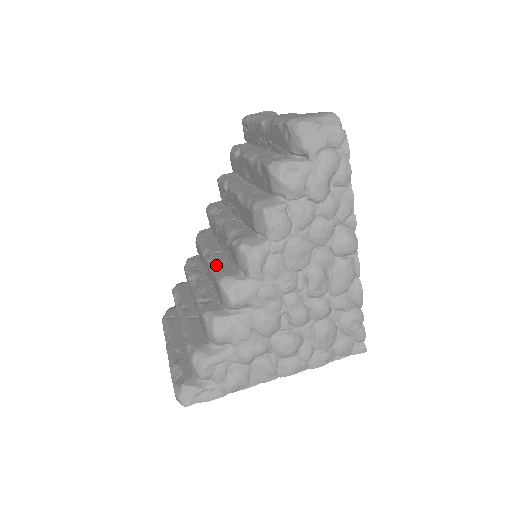
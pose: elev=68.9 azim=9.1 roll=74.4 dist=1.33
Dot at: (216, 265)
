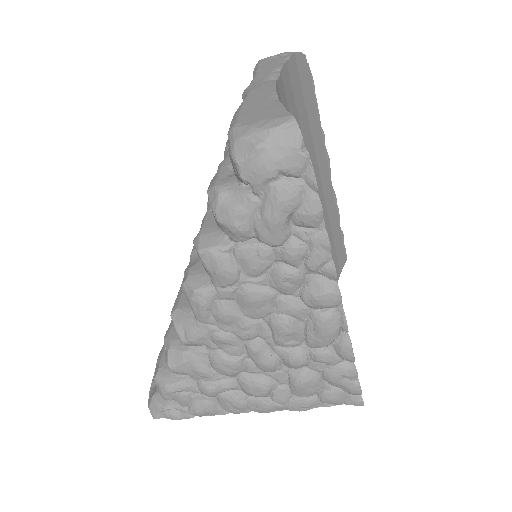
Dot at: occluded
